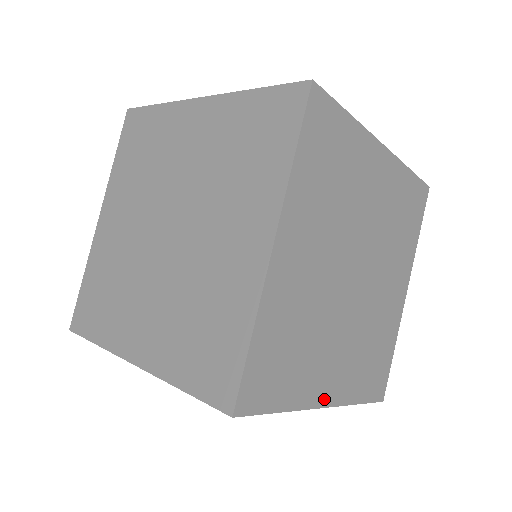
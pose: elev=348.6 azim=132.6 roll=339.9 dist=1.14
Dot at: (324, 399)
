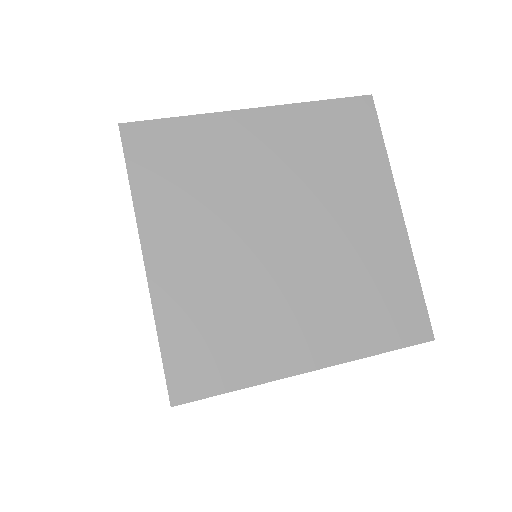
Dot at: occluded
